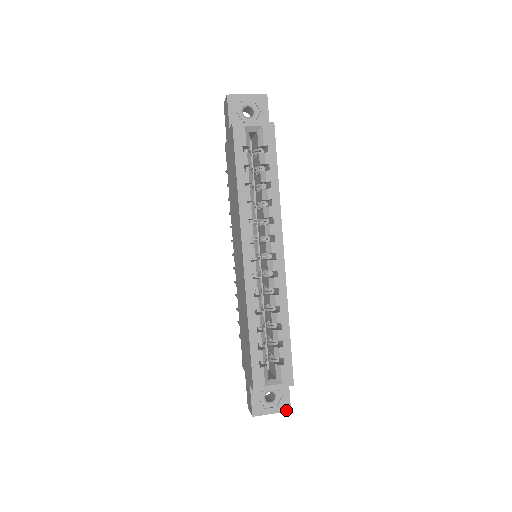
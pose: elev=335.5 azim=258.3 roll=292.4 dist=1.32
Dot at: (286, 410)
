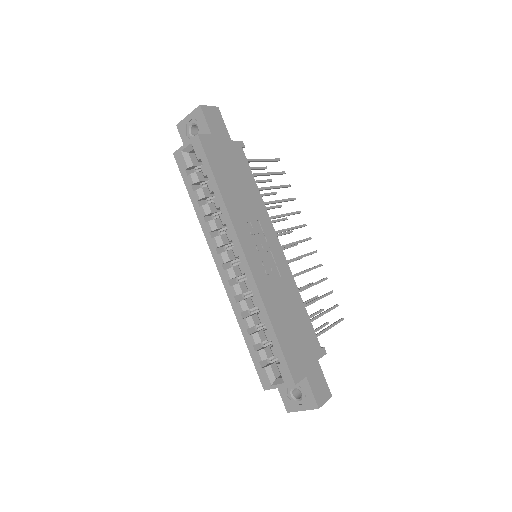
Dot at: (314, 408)
